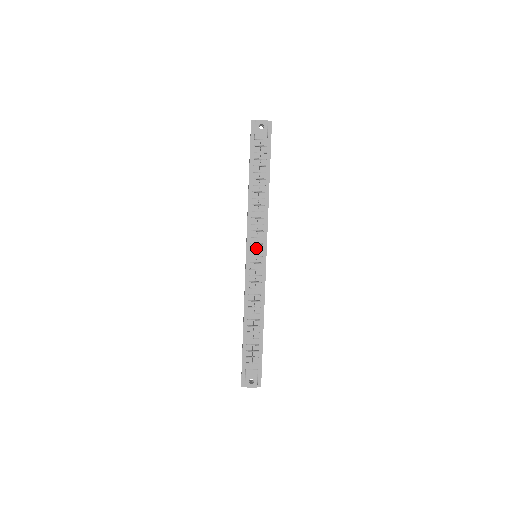
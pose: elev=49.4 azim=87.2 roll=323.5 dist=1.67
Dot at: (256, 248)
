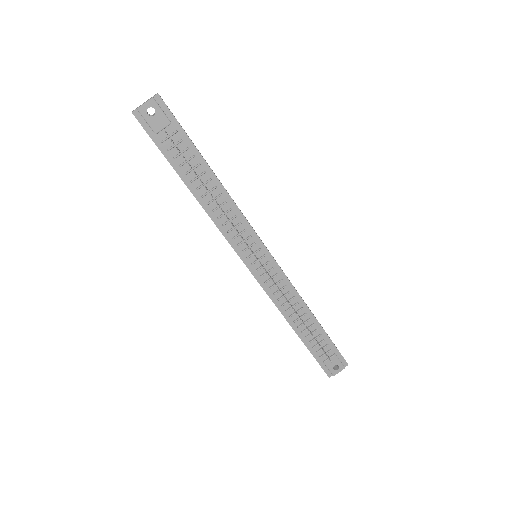
Dot at: occluded
